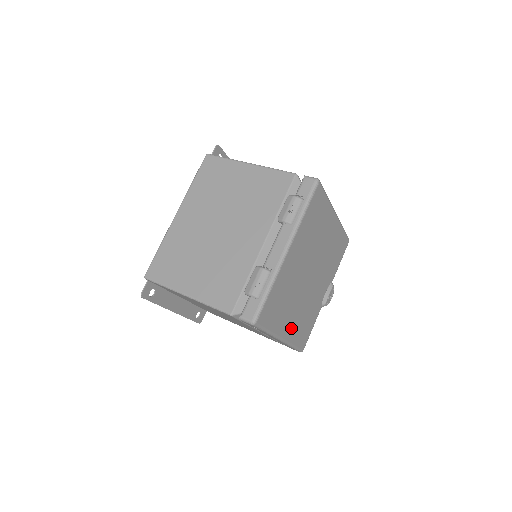
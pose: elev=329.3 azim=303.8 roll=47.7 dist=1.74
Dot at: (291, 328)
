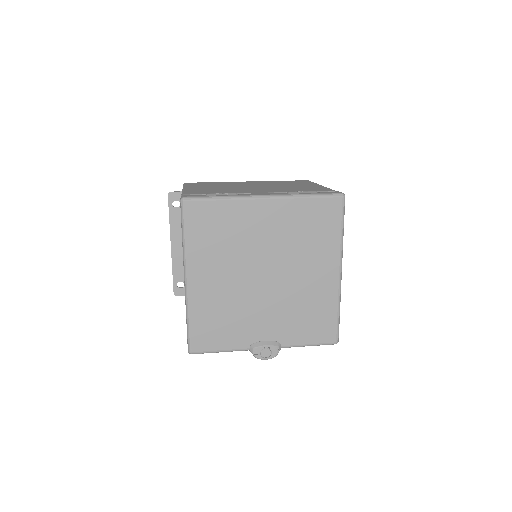
Dot at: (204, 290)
